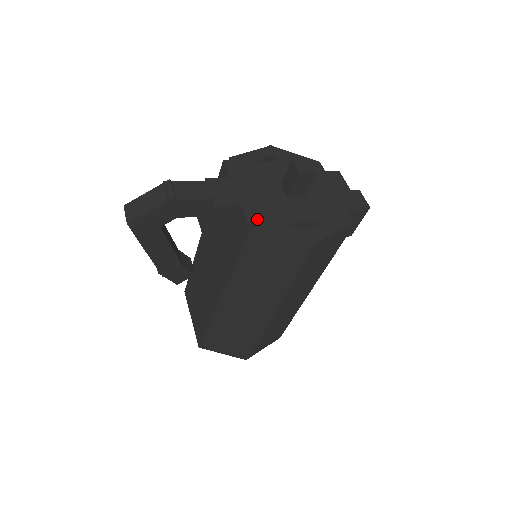
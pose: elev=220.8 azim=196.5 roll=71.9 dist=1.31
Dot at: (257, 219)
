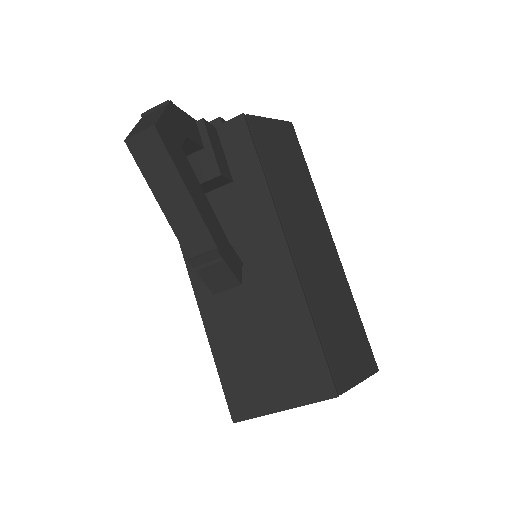
Dot at: occluded
